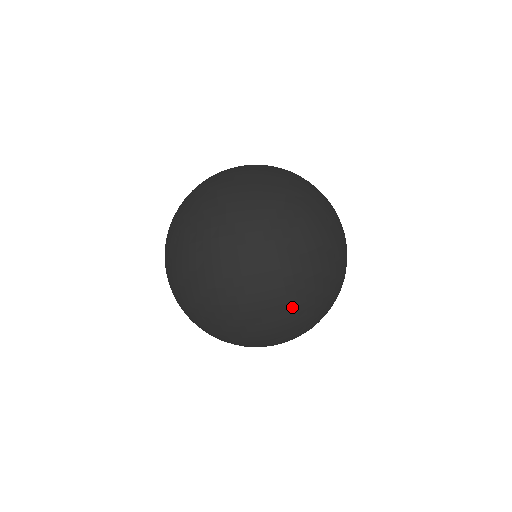
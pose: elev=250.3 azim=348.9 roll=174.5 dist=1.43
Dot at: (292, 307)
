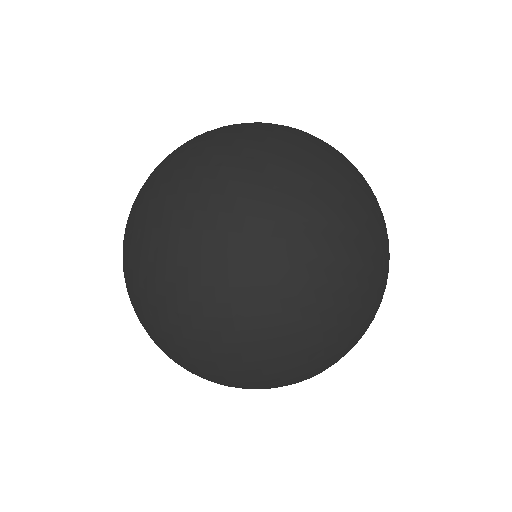
Dot at: (269, 373)
